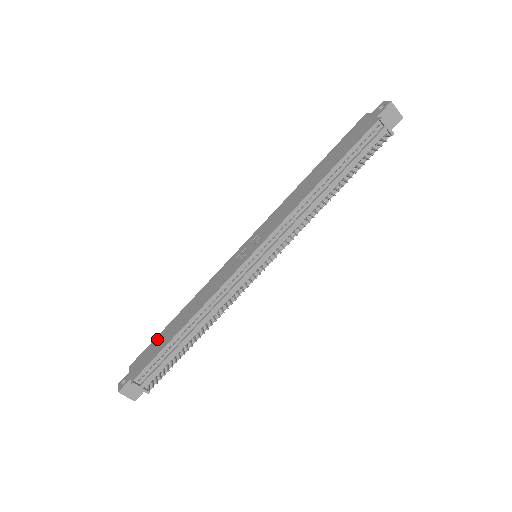
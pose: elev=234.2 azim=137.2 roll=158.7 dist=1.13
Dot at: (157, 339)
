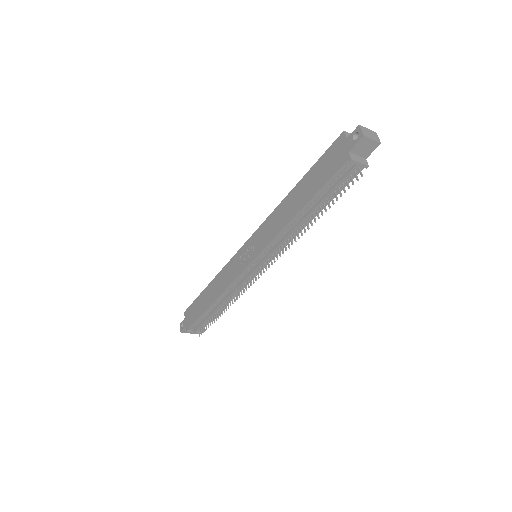
Dot at: (197, 301)
